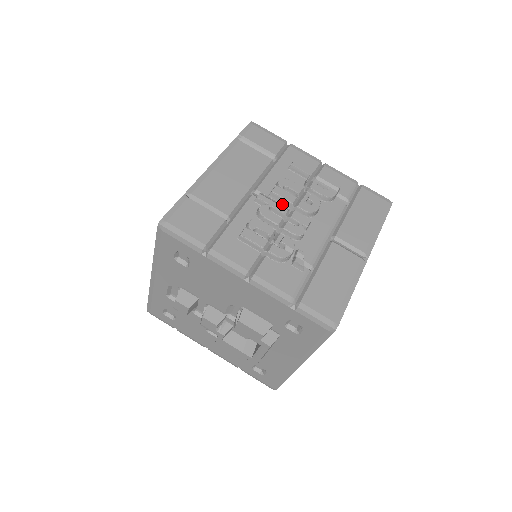
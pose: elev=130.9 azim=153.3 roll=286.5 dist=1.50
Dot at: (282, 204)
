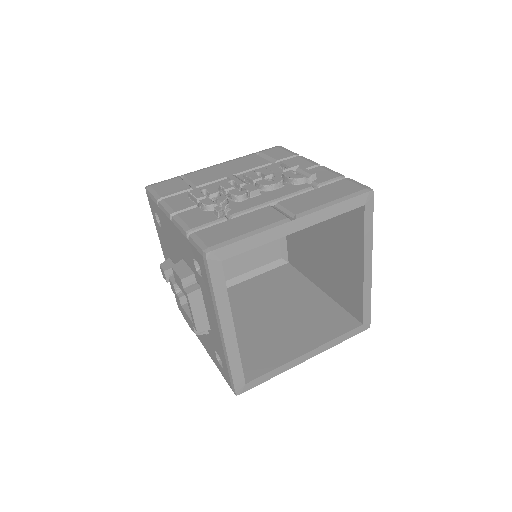
Dot at: (249, 183)
